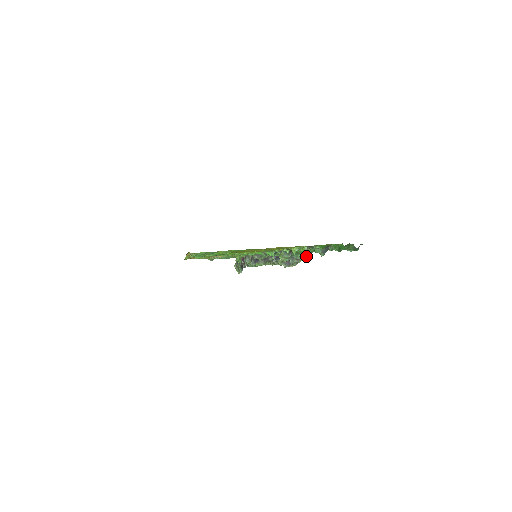
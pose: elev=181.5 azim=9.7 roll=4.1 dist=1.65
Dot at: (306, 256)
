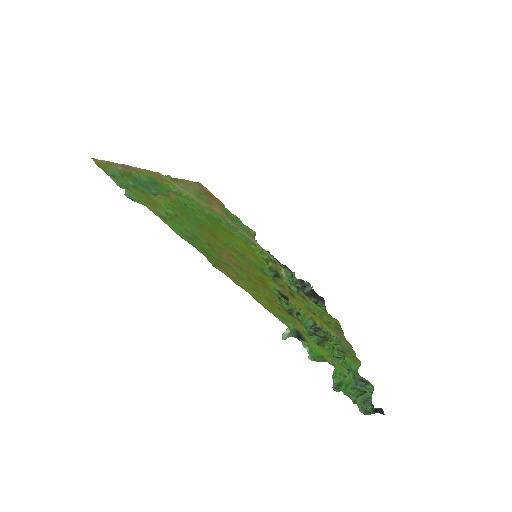
Dot at: occluded
